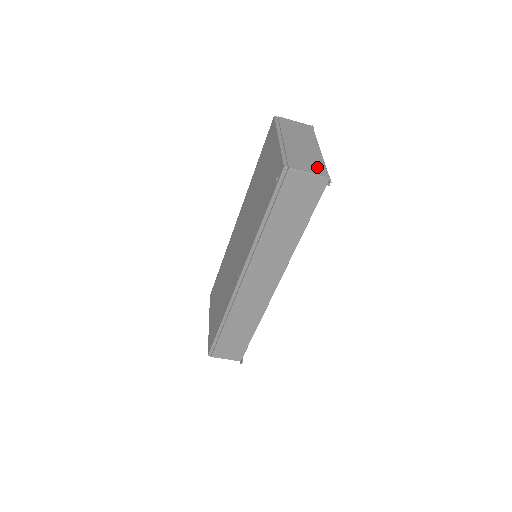
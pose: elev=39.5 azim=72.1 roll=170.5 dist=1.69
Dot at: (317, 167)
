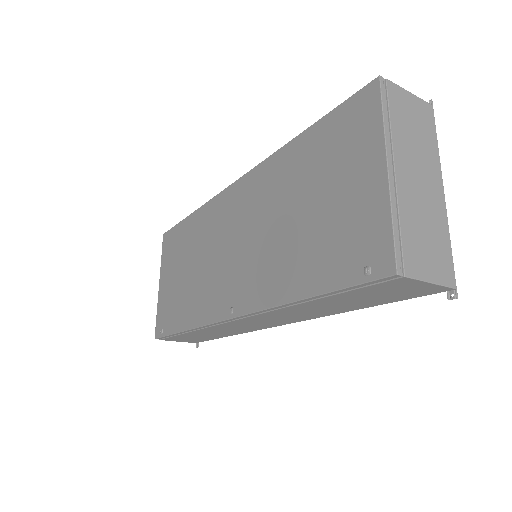
Dot at: (441, 256)
